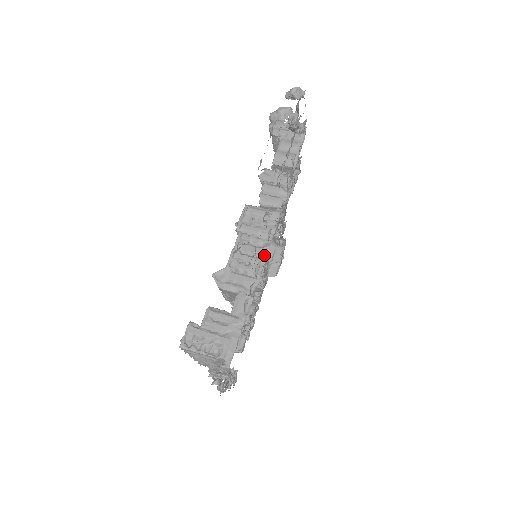
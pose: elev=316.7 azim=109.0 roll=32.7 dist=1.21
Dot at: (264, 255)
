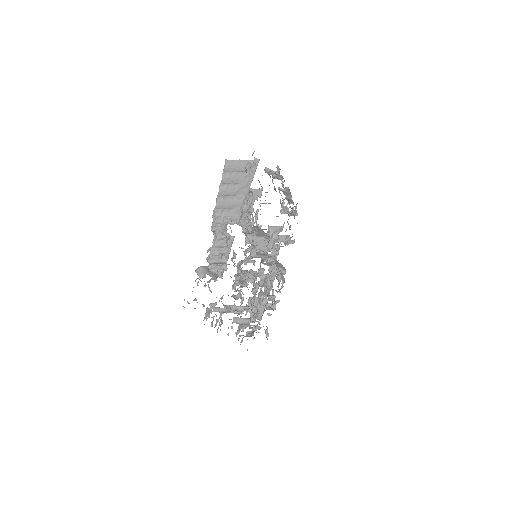
Dot at: occluded
